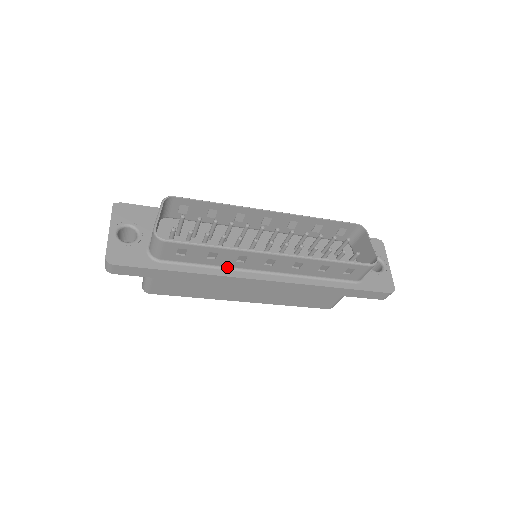
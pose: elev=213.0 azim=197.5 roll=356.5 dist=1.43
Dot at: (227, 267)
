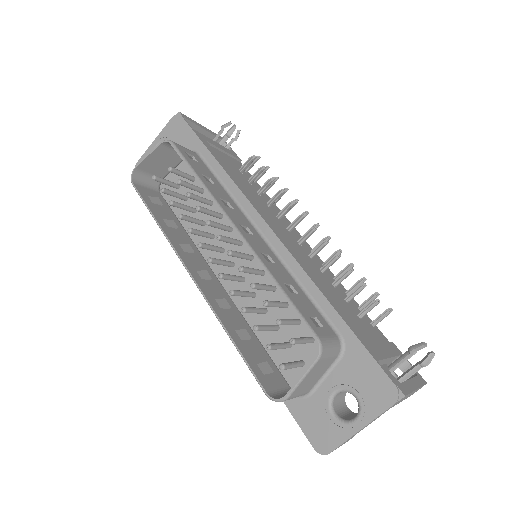
Dot at: (192, 245)
